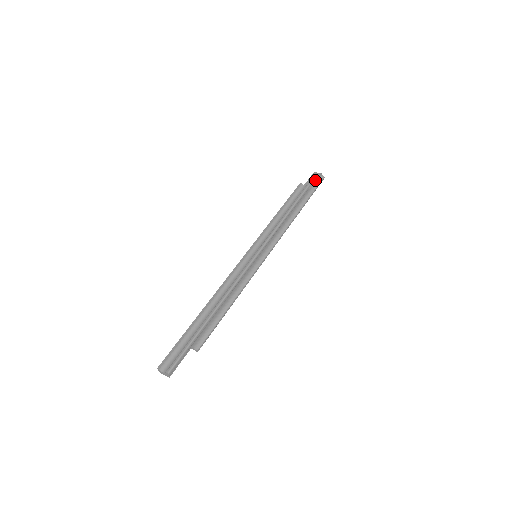
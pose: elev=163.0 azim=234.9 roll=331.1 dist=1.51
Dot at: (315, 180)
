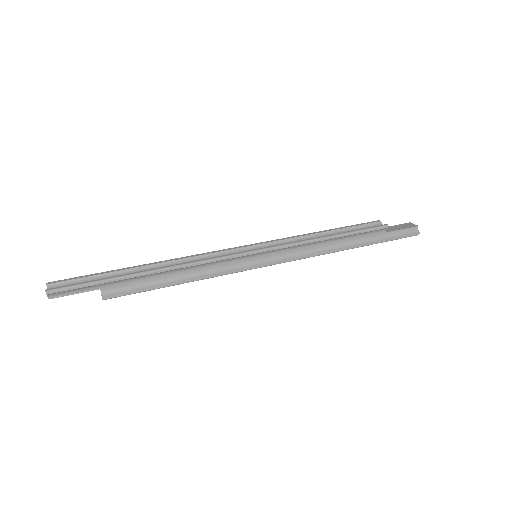
Dot at: (402, 228)
